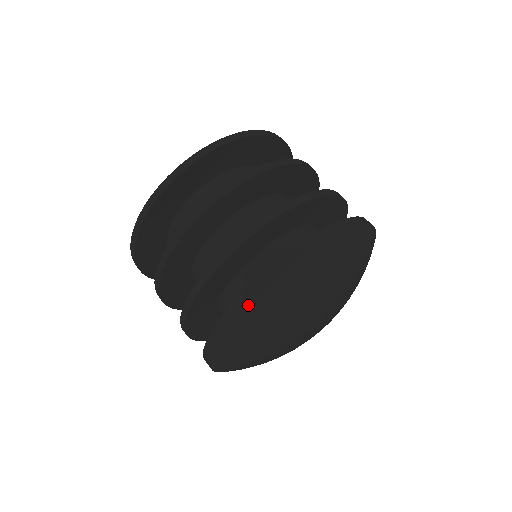
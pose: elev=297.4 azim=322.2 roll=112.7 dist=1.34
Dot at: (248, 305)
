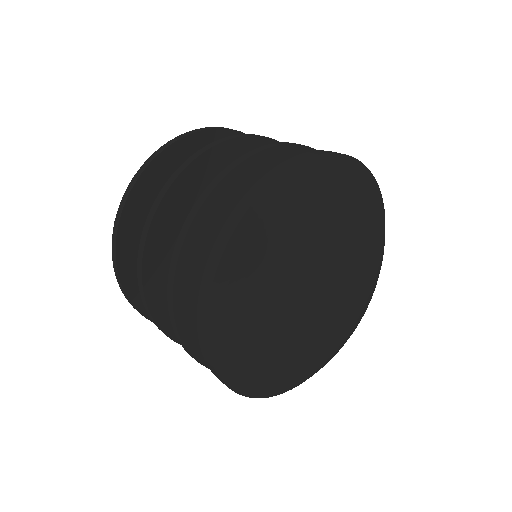
Dot at: (301, 161)
